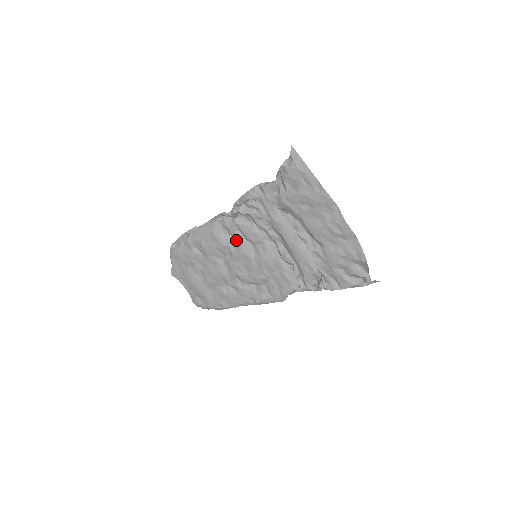
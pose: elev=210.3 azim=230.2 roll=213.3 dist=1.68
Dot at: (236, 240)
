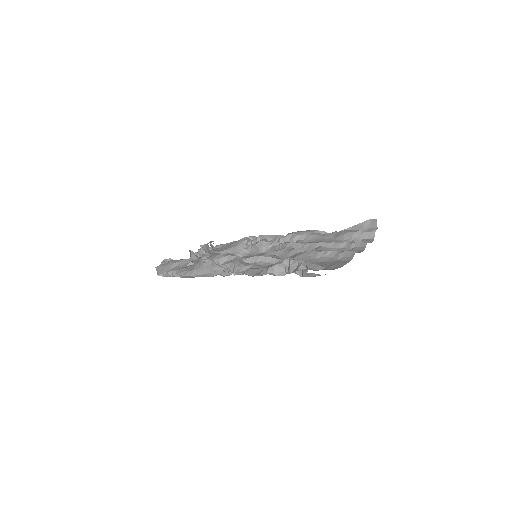
Dot at: occluded
